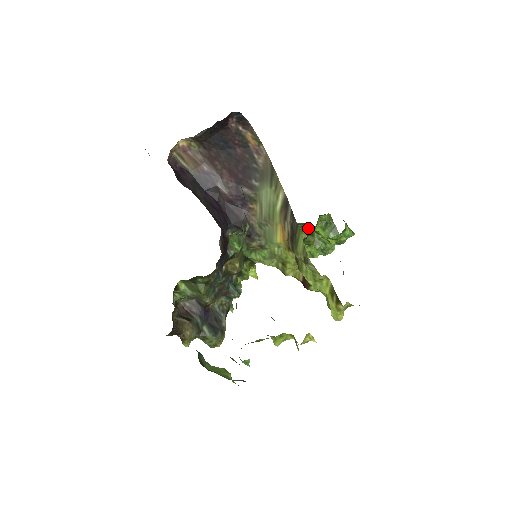
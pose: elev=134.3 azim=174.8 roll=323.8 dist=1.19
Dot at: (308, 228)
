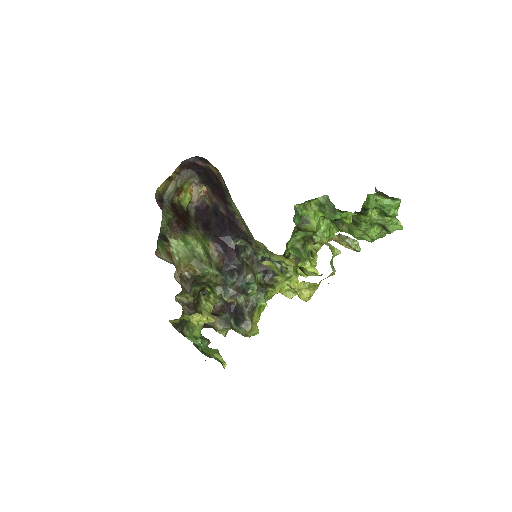
Dot at: occluded
